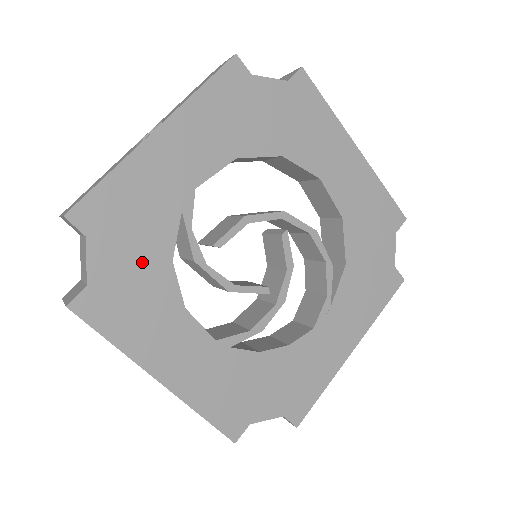
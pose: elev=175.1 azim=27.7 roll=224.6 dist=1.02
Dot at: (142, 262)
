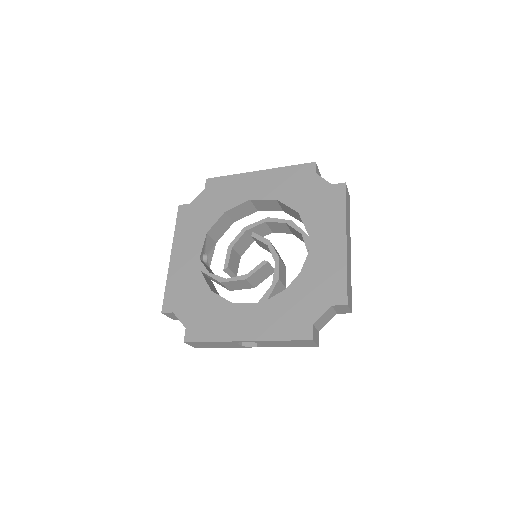
Dot at: (200, 302)
